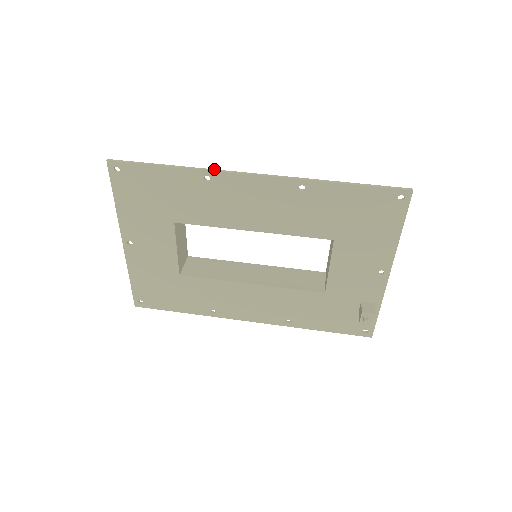
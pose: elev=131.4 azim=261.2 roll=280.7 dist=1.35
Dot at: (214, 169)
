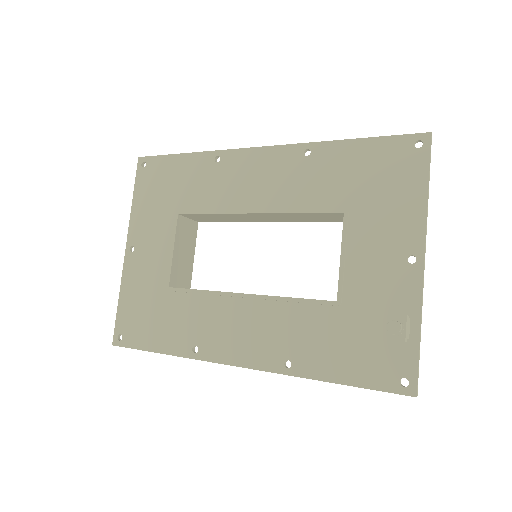
Dot at: (226, 151)
